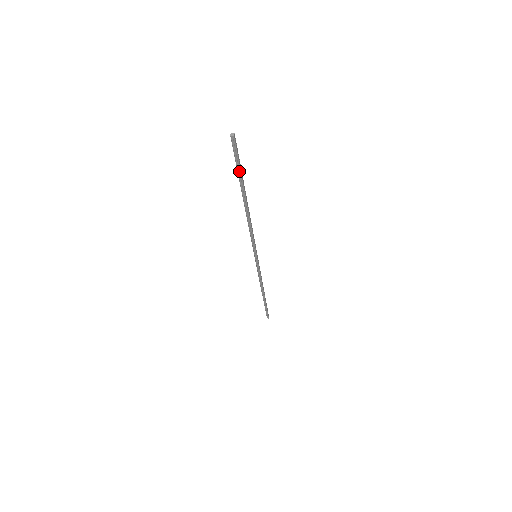
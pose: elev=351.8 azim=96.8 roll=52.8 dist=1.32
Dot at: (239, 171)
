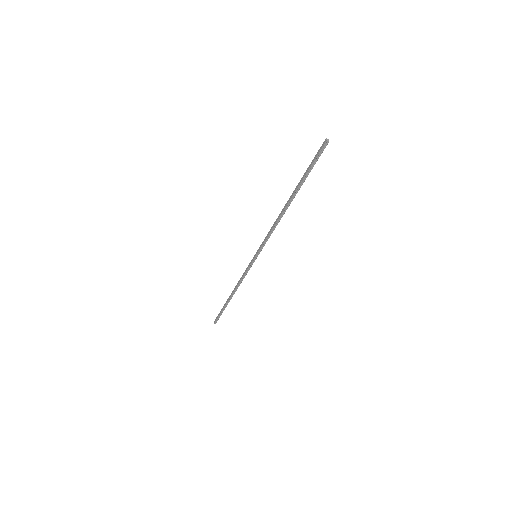
Dot at: (308, 172)
